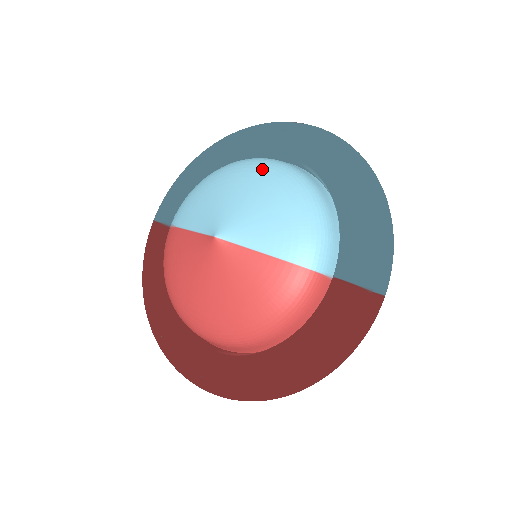
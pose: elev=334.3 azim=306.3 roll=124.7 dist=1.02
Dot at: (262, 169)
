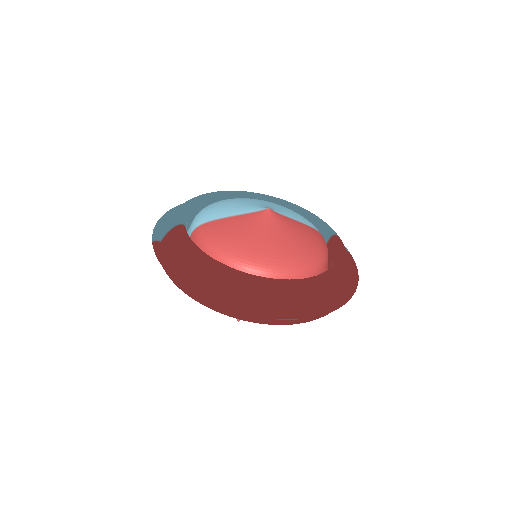
Dot at: occluded
